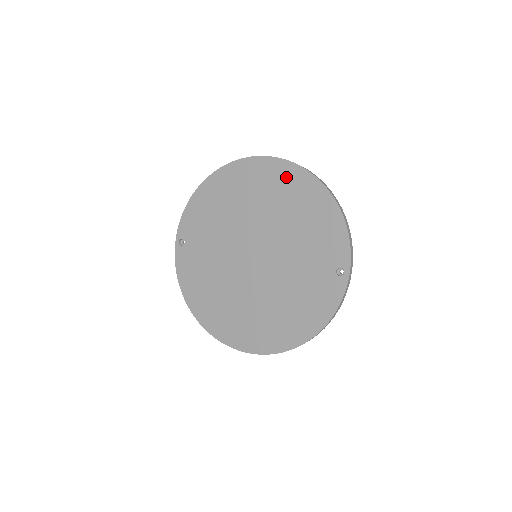
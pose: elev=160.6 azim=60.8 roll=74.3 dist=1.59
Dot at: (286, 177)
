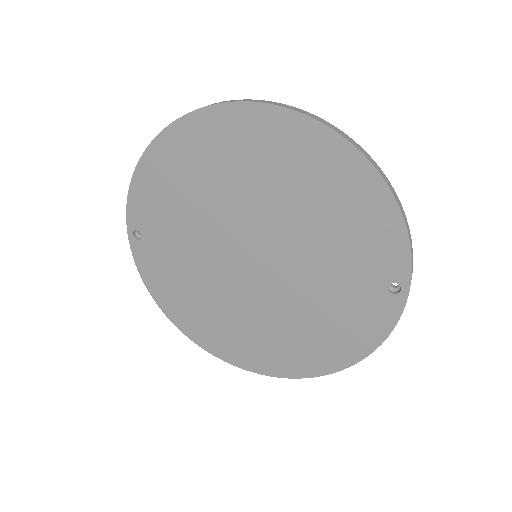
Dot at: (294, 140)
